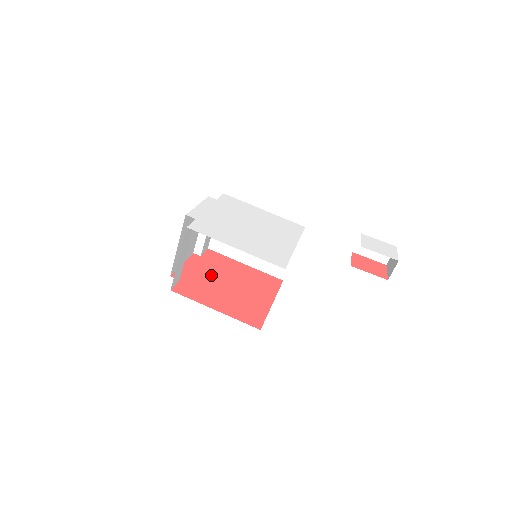
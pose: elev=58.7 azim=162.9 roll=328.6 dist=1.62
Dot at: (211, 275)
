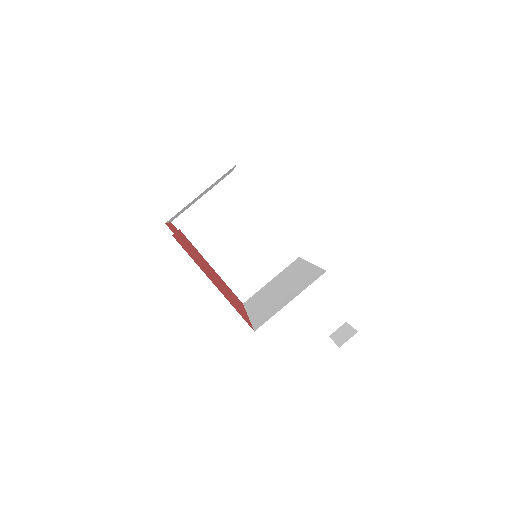
Dot at: (194, 252)
